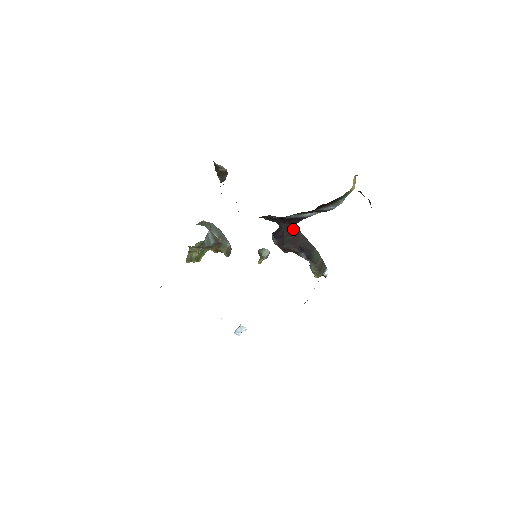
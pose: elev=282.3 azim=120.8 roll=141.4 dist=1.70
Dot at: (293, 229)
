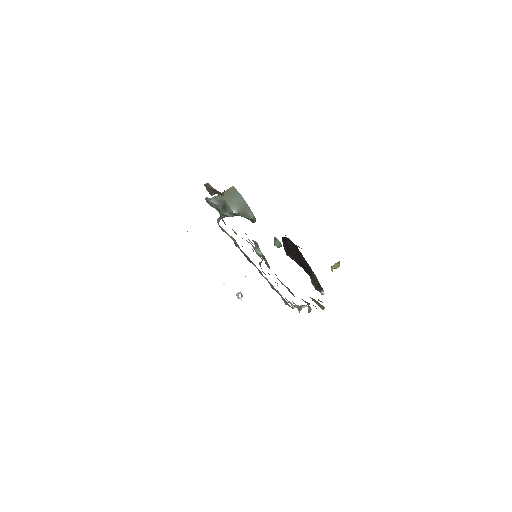
Dot at: (296, 248)
